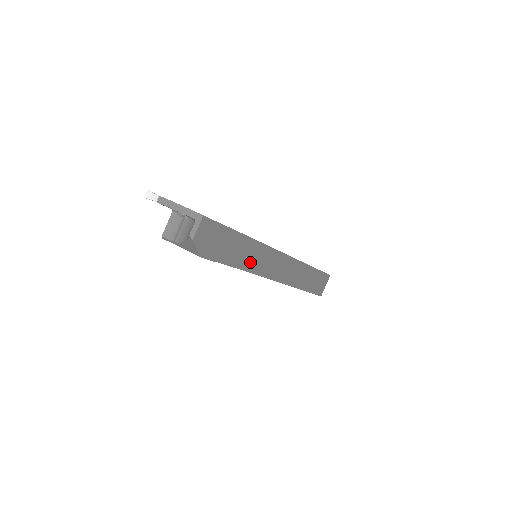
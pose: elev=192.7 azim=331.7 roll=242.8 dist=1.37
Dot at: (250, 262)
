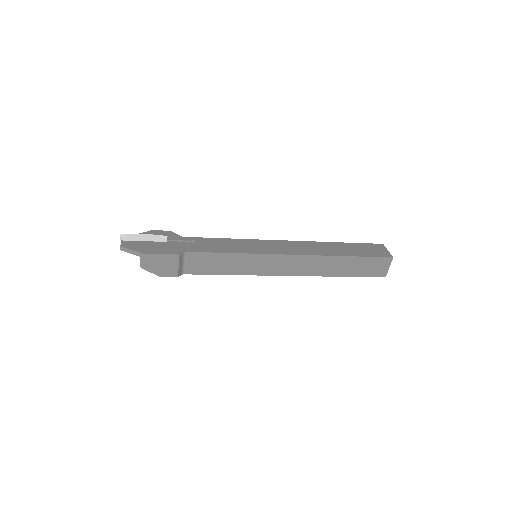
Dot at: (230, 268)
